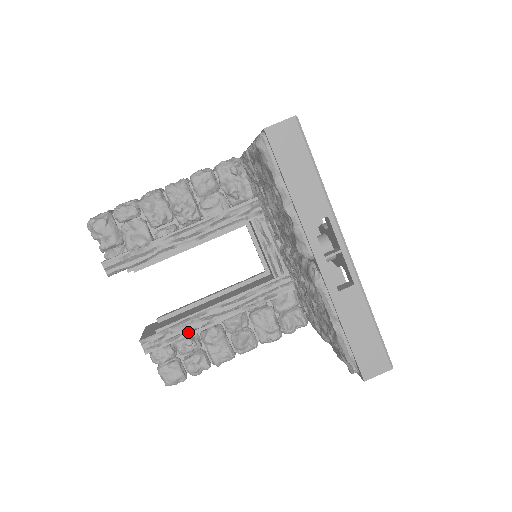
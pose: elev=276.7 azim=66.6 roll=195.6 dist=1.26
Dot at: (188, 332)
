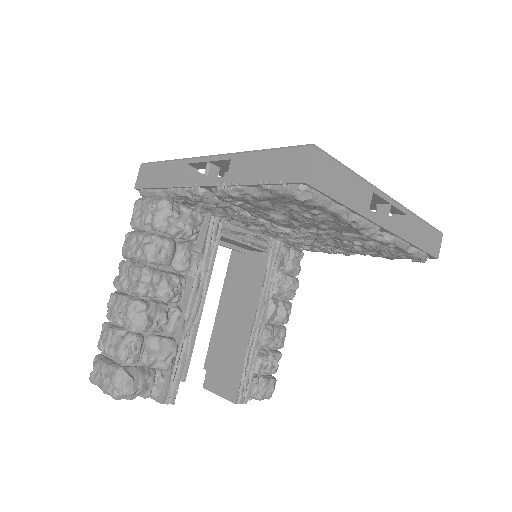
Dot at: (255, 356)
